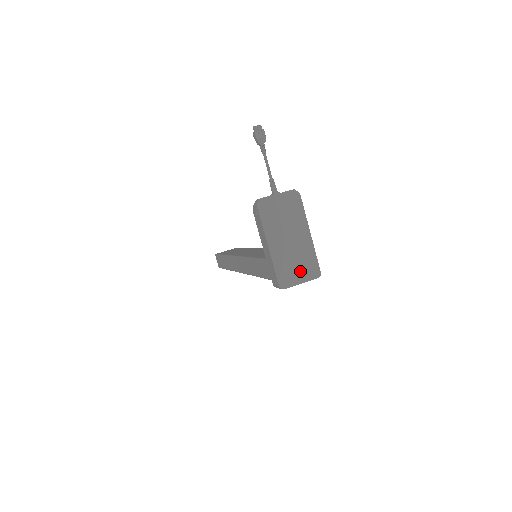
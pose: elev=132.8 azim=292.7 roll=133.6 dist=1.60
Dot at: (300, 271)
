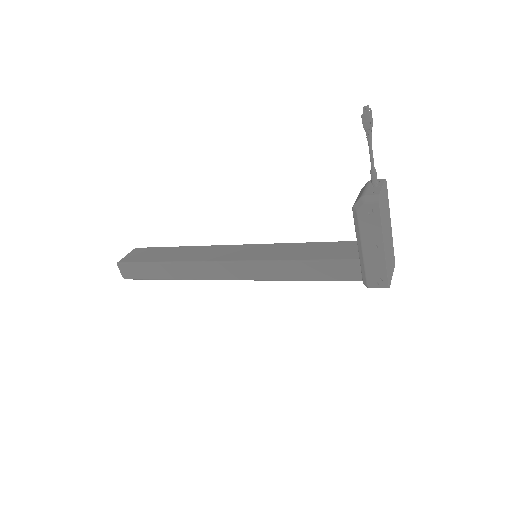
Dot at: (391, 265)
